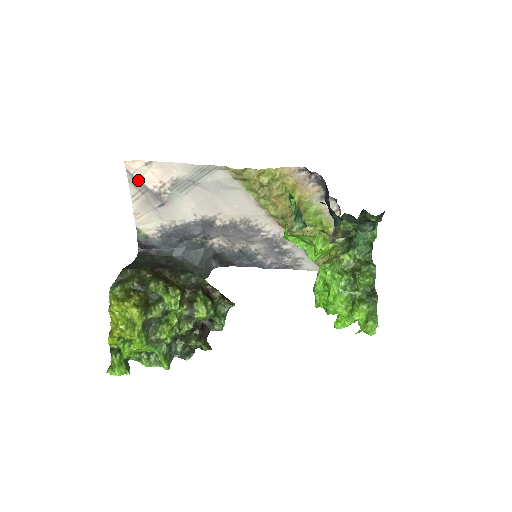
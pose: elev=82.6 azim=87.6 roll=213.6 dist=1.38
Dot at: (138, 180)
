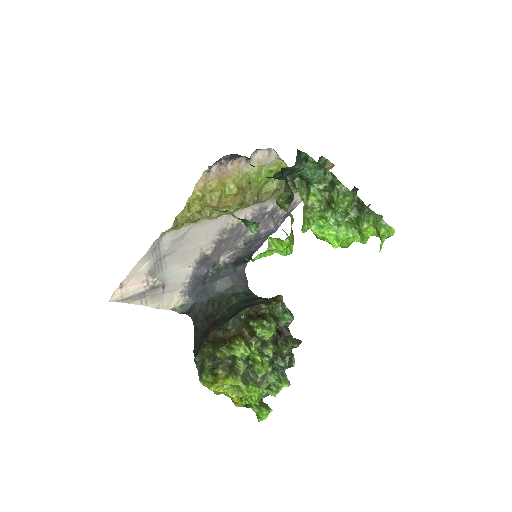
Dot at: (131, 296)
